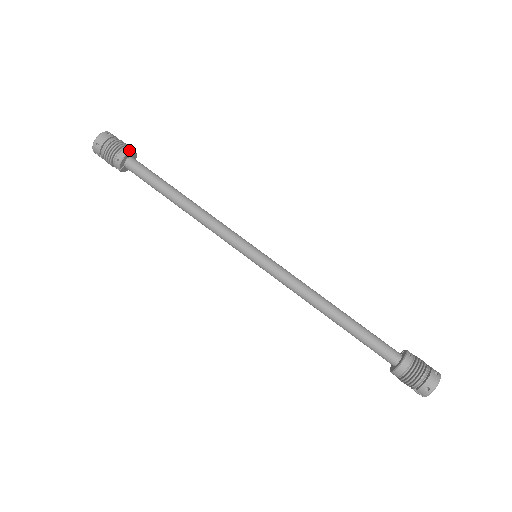
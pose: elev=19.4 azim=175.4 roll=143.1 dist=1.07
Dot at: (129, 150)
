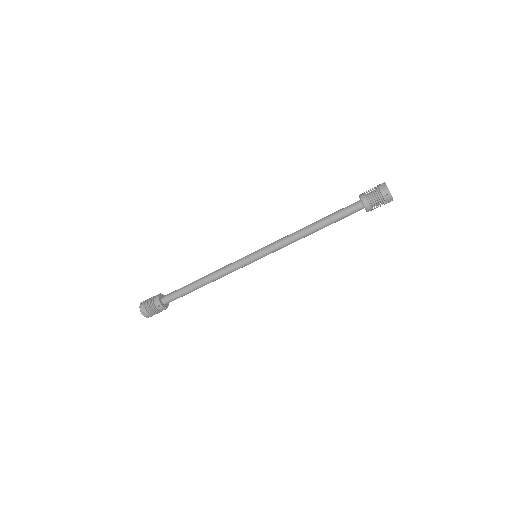
Dot at: (157, 296)
